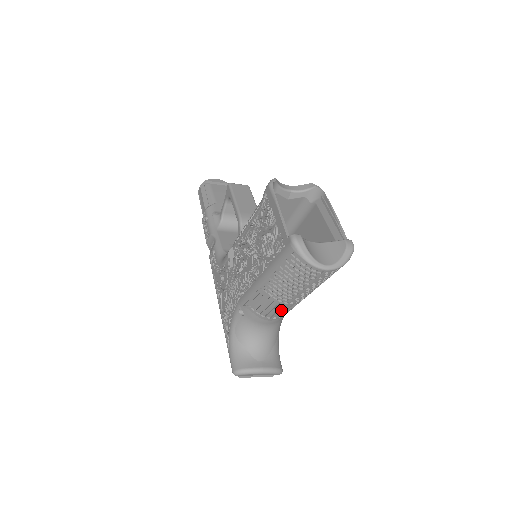
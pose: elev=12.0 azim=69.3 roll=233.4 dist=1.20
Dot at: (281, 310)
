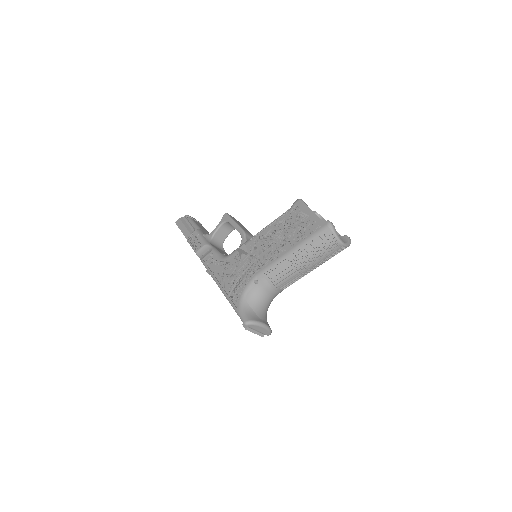
Dot at: (291, 280)
